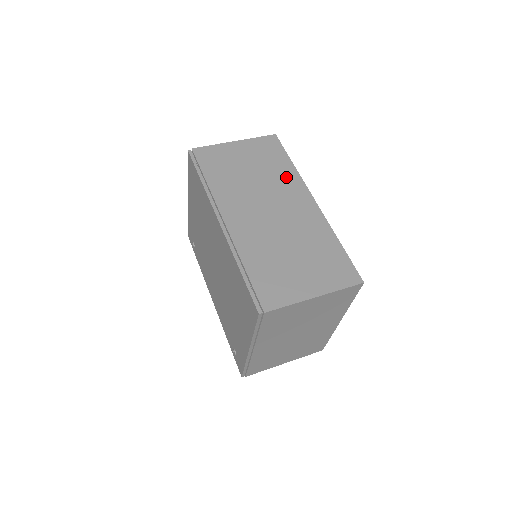
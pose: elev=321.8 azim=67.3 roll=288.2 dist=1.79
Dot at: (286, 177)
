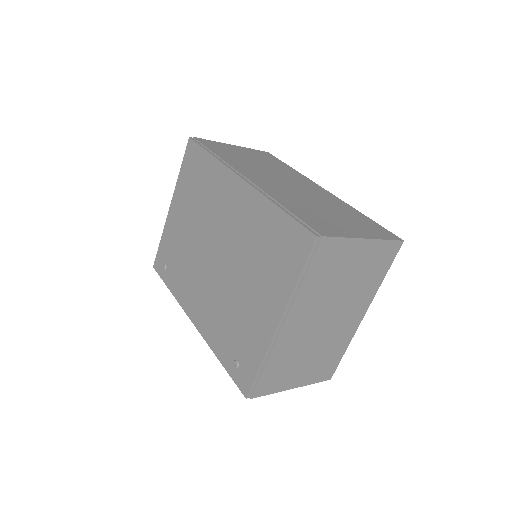
Dot at: (291, 172)
